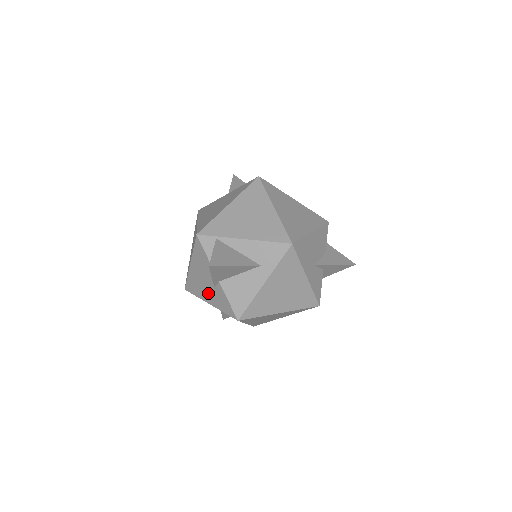
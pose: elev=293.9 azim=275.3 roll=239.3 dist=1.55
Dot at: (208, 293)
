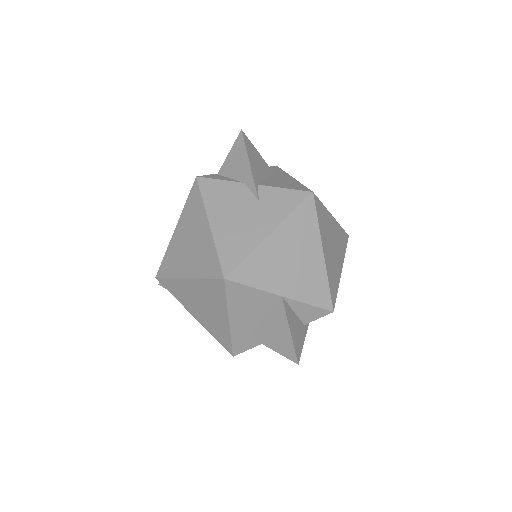
Dot at: (257, 221)
